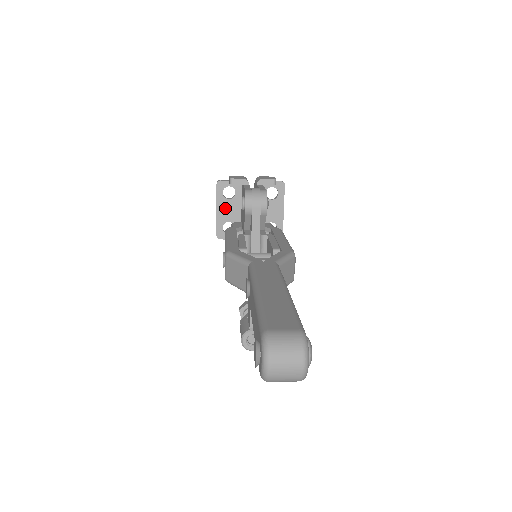
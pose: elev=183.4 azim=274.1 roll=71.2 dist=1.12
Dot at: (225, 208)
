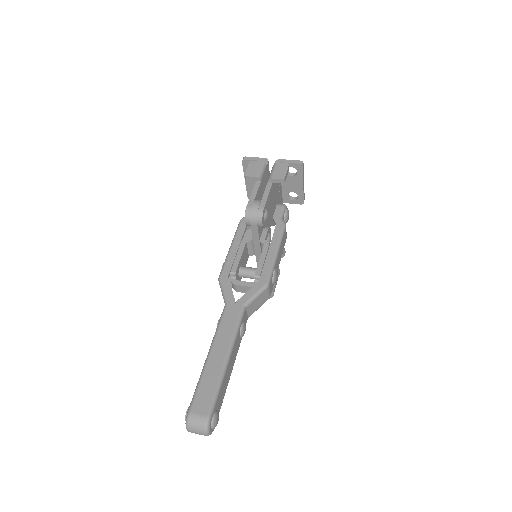
Dot at: occluded
